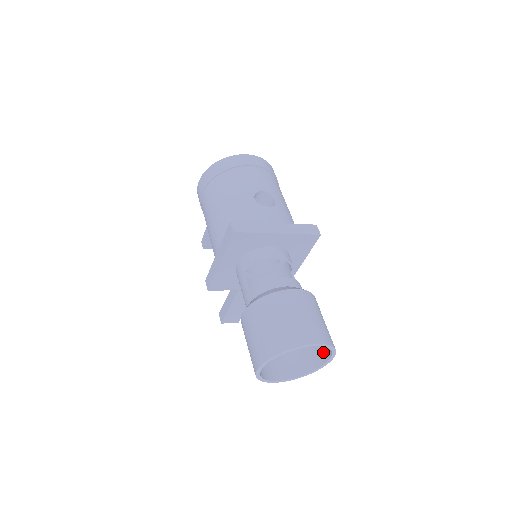
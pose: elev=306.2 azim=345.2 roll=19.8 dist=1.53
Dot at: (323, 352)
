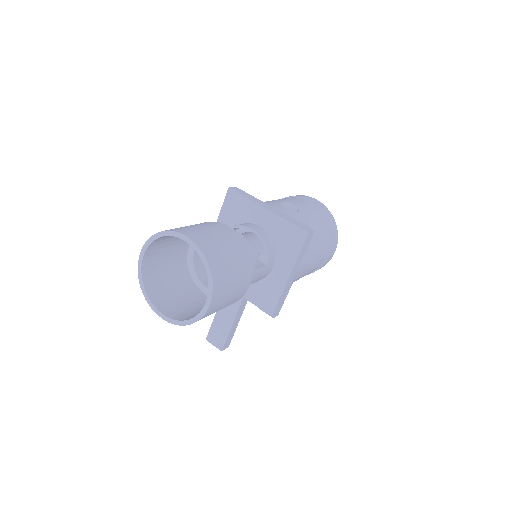
Dot at: occluded
